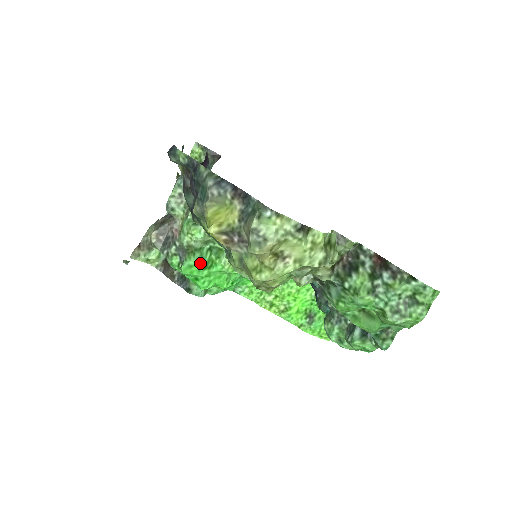
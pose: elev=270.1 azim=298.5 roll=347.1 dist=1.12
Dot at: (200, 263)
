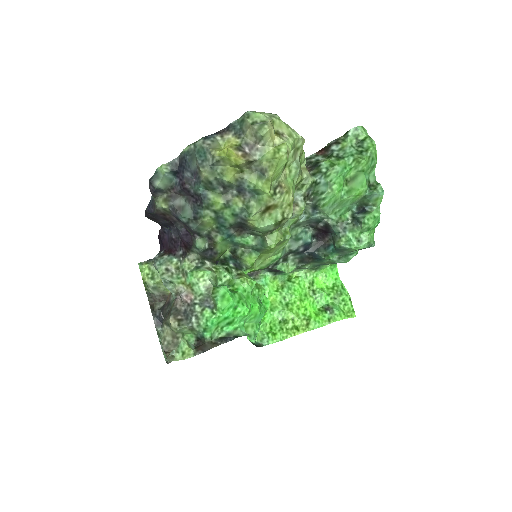
Dot at: (227, 289)
